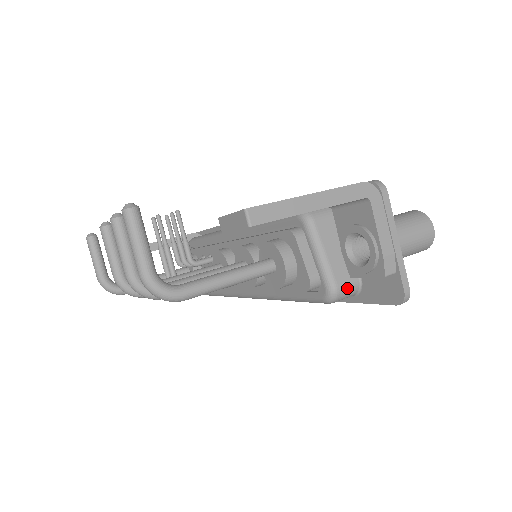
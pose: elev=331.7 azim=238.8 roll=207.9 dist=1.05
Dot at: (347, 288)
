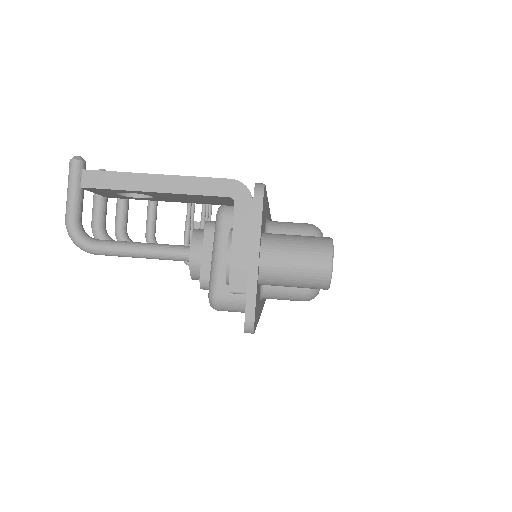
Dot at: (230, 299)
